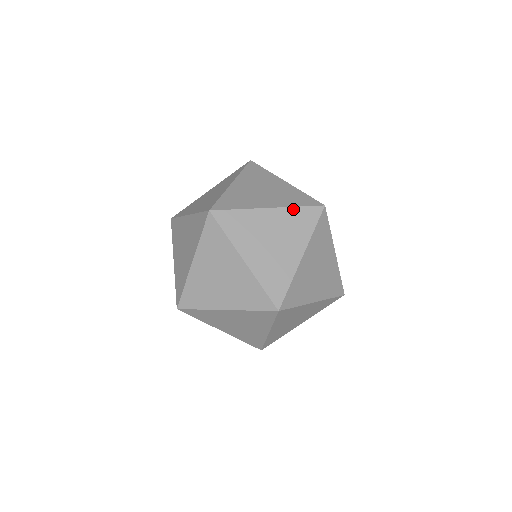
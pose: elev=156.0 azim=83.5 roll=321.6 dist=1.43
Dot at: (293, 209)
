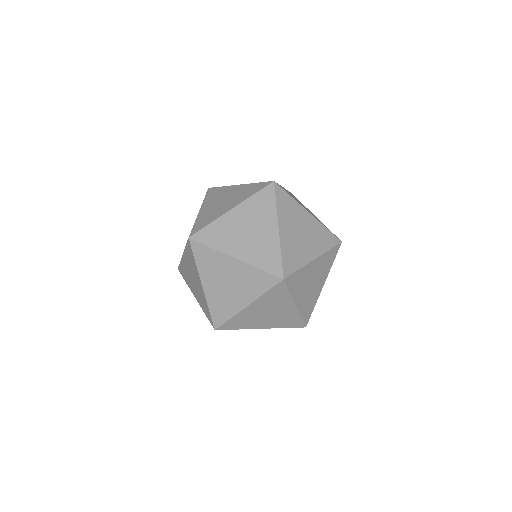
Dot at: (255, 269)
